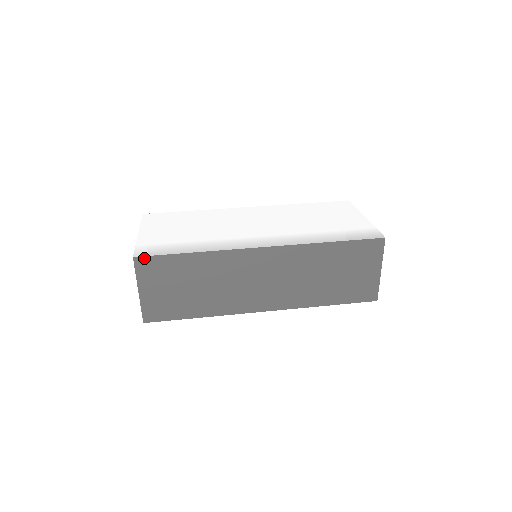
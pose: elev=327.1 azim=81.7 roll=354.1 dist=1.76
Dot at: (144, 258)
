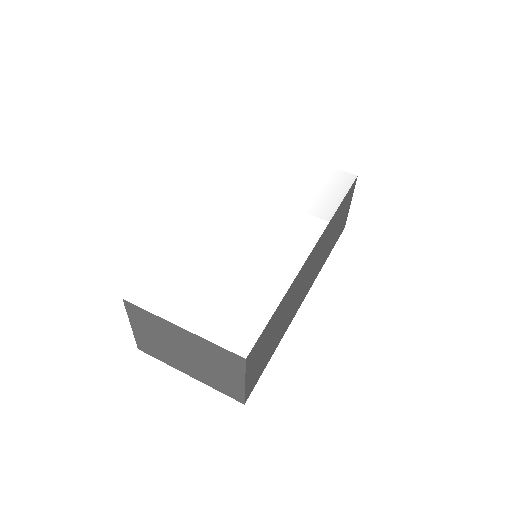
Dot at: (252, 350)
